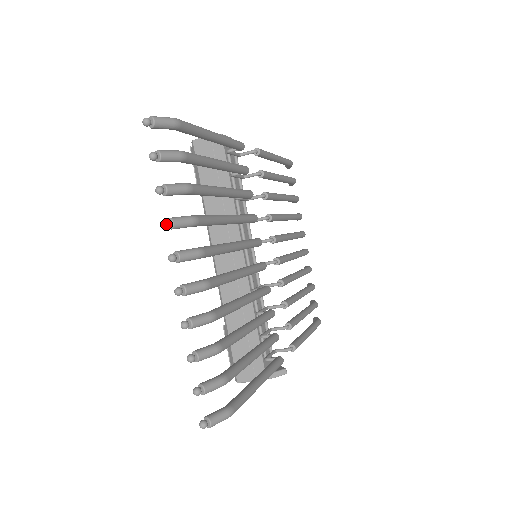
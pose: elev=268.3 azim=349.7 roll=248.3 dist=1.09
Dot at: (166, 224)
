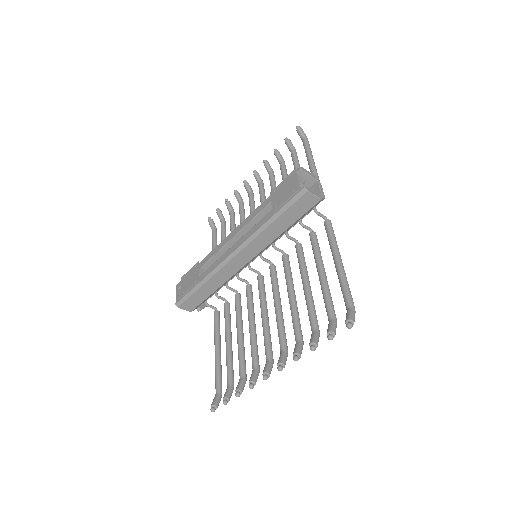
Dot at: occluded
